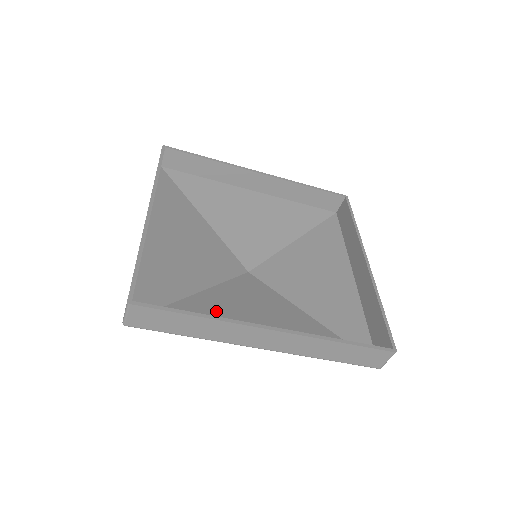
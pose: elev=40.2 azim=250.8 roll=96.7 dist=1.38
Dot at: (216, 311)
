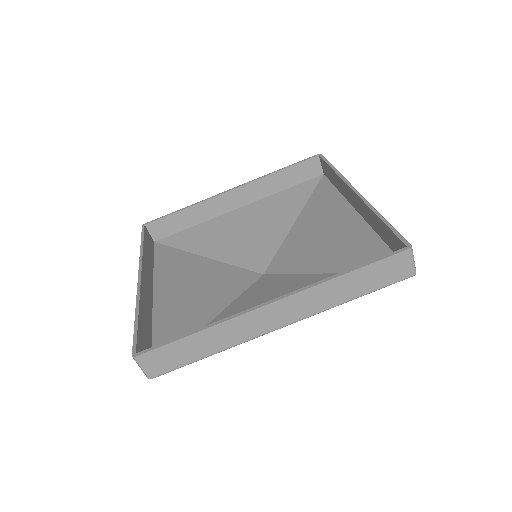
Dot at: occluded
